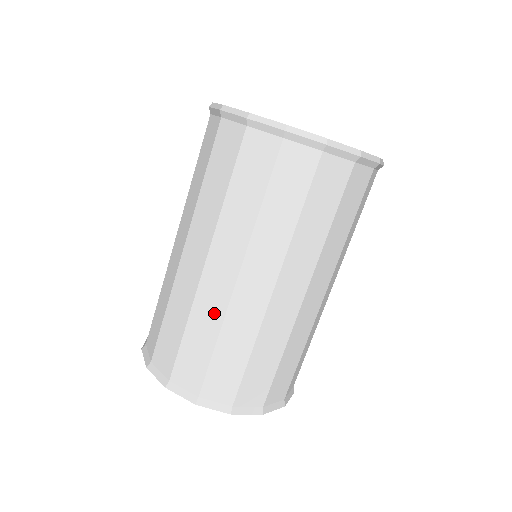
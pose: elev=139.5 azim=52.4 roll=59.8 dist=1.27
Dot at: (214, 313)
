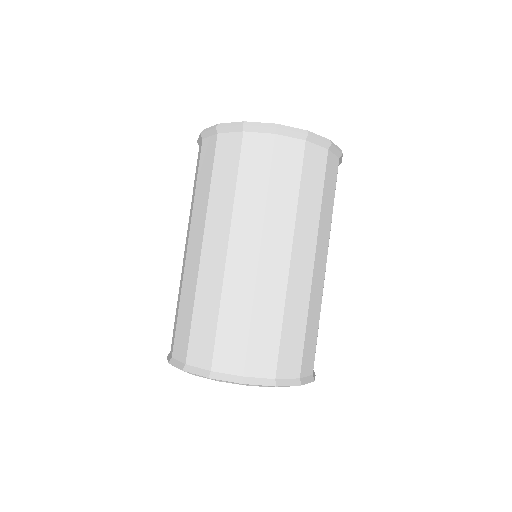
Dot at: occluded
